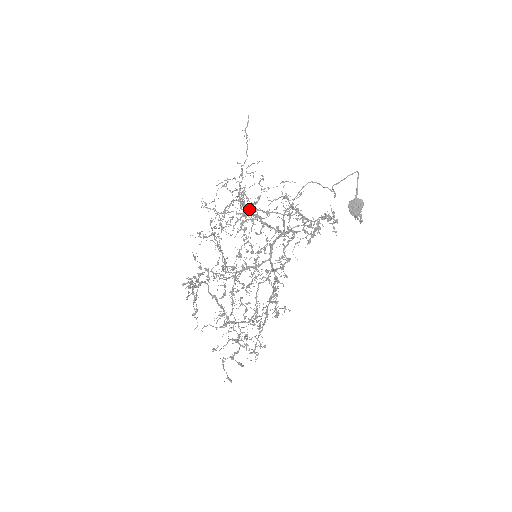
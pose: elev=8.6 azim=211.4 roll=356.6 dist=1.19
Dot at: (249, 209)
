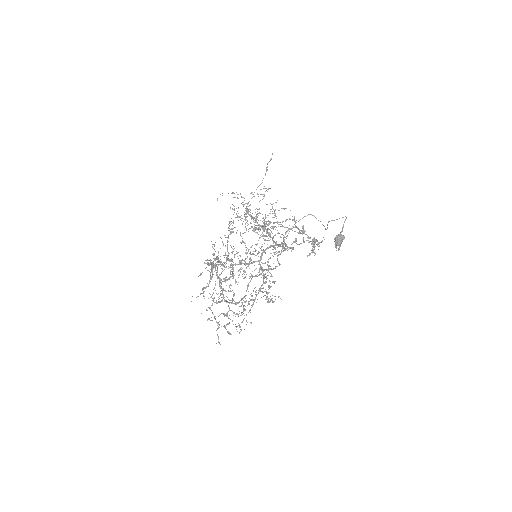
Dot at: occluded
